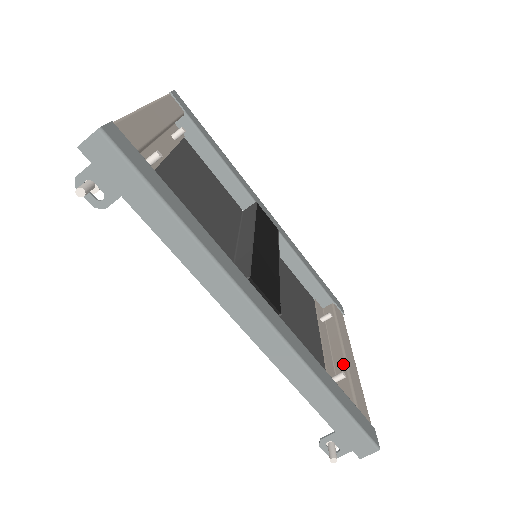
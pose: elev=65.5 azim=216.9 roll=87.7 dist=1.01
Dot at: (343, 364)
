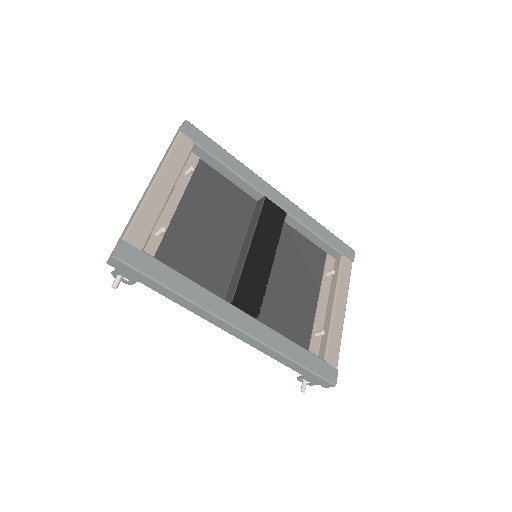
Dot at: (329, 319)
